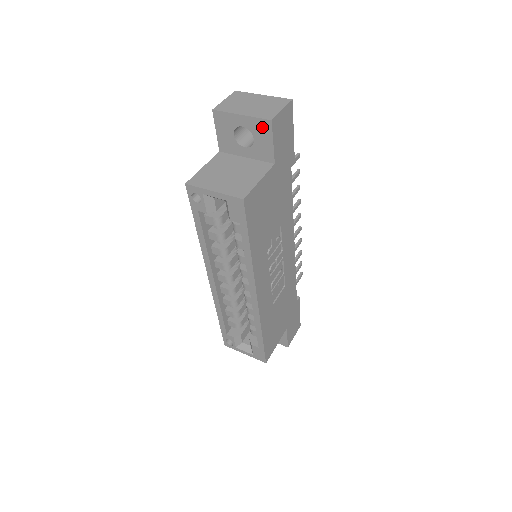
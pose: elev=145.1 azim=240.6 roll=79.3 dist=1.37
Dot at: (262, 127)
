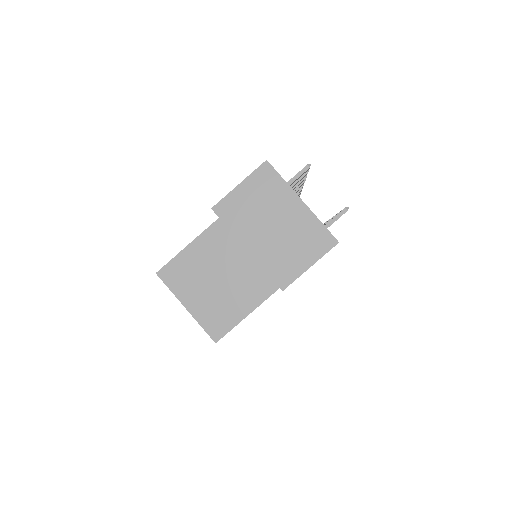
Dot at: occluded
